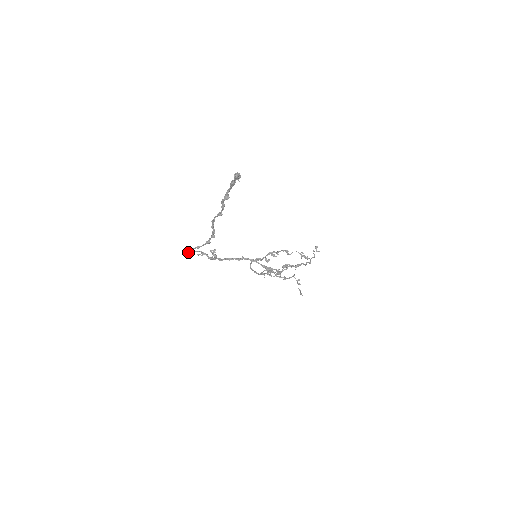
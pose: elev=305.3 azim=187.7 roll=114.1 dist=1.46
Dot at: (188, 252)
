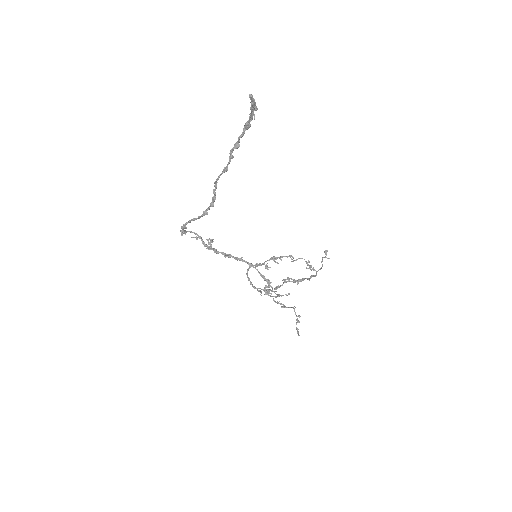
Dot at: (181, 226)
